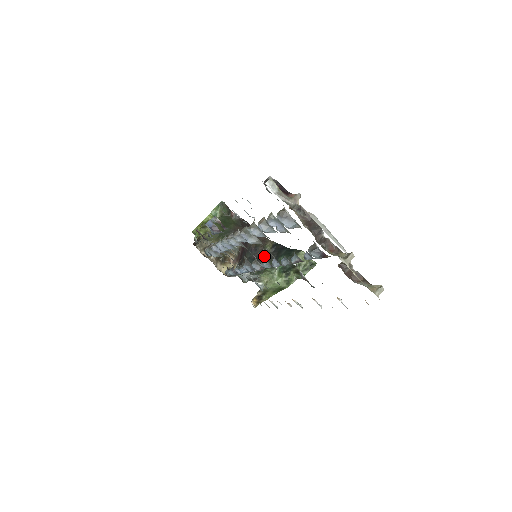
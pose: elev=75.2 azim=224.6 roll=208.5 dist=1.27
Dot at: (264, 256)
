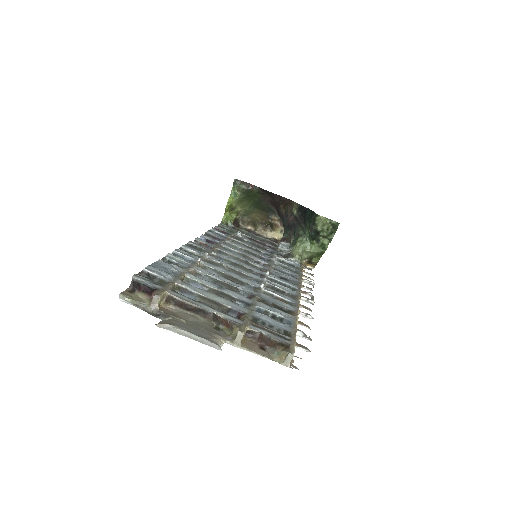
Dot at: (295, 221)
